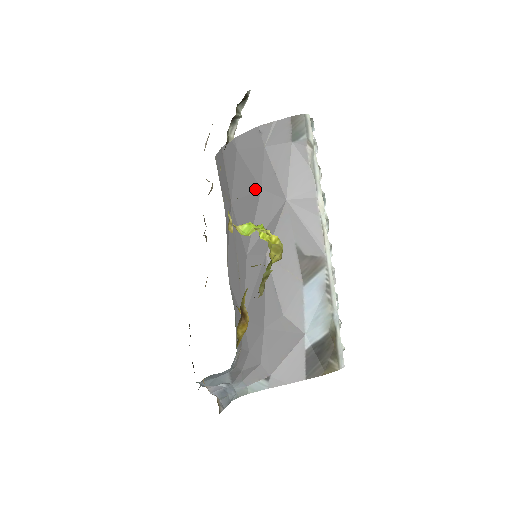
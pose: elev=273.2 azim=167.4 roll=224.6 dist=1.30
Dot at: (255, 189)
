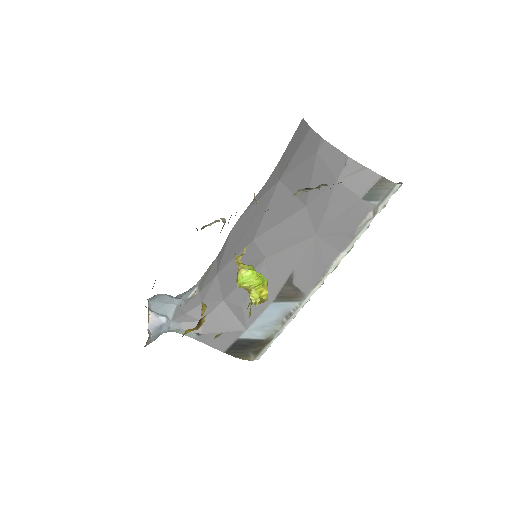
Dot at: (302, 199)
